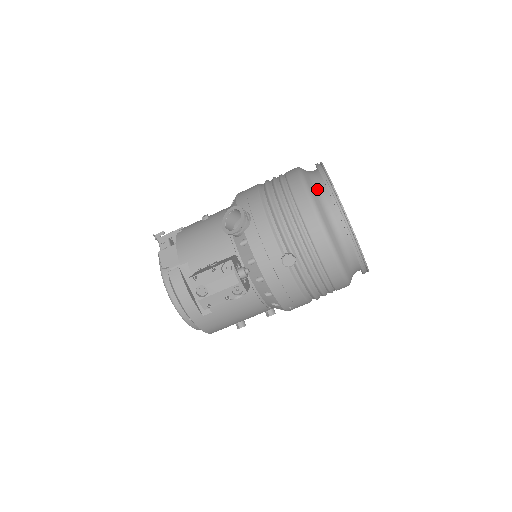
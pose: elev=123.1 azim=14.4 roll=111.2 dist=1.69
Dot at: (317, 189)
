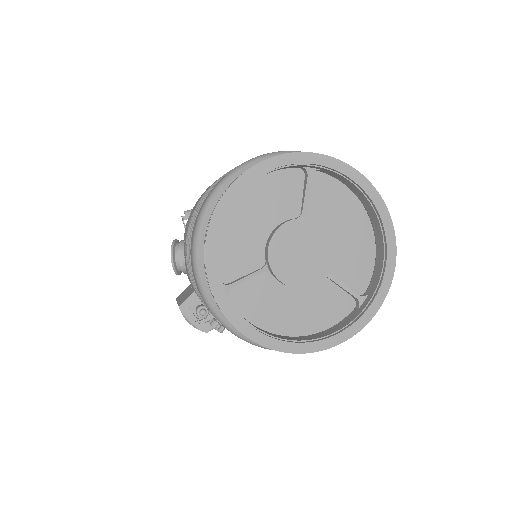
Dot at: occluded
